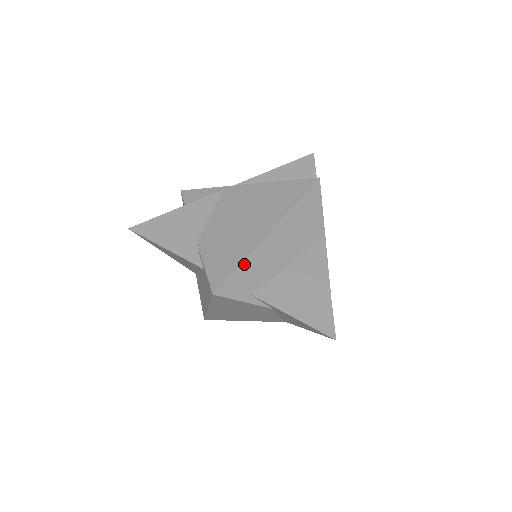
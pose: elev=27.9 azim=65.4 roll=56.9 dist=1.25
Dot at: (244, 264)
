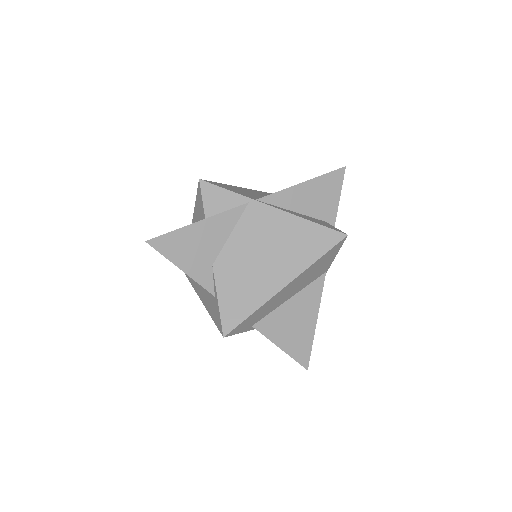
Dot at: (256, 311)
